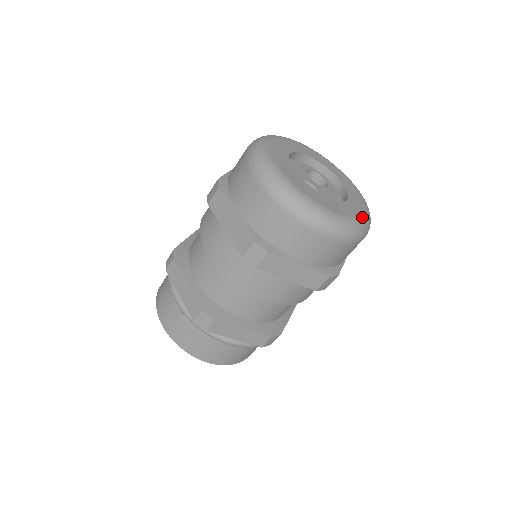
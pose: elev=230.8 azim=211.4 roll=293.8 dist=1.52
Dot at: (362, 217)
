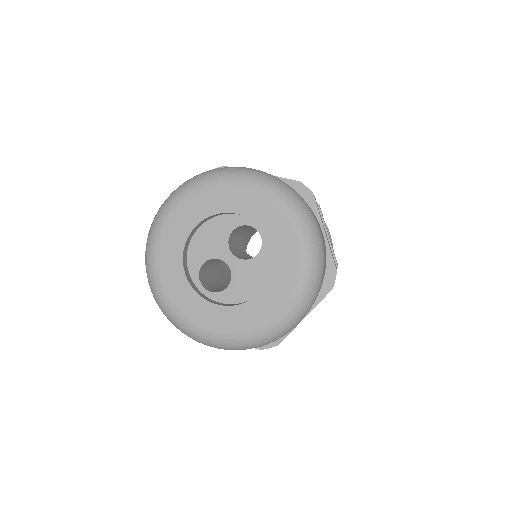
Dot at: (269, 324)
